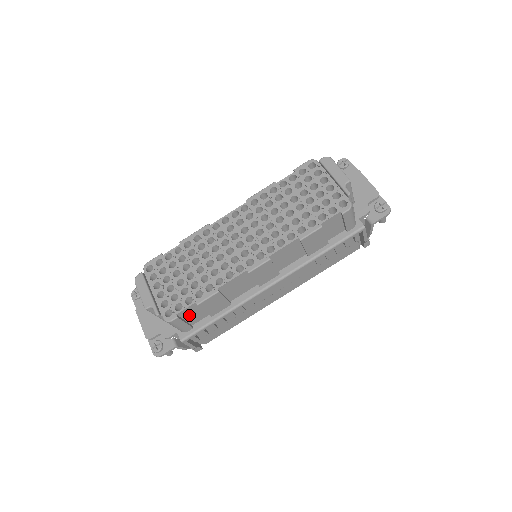
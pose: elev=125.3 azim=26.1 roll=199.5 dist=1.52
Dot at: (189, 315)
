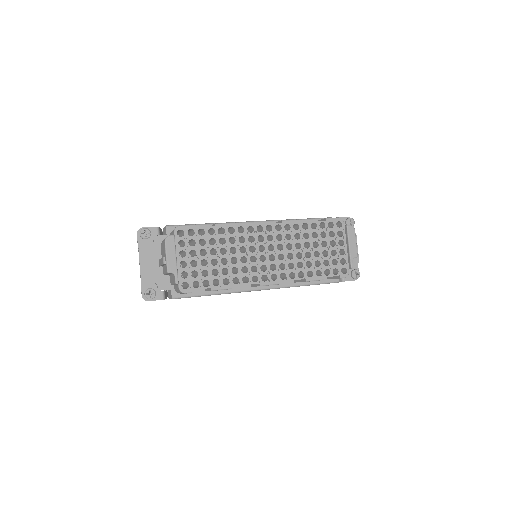
Dot at: occluded
